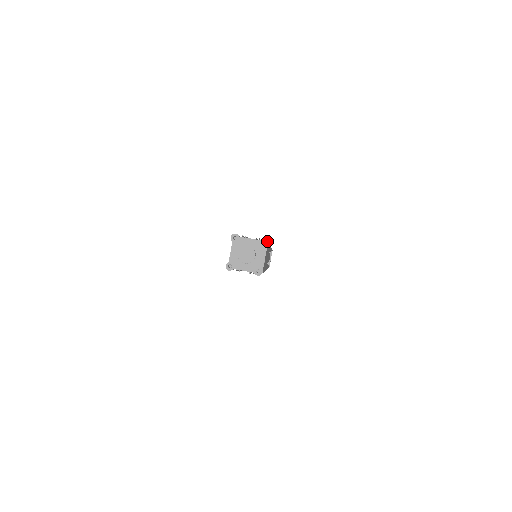
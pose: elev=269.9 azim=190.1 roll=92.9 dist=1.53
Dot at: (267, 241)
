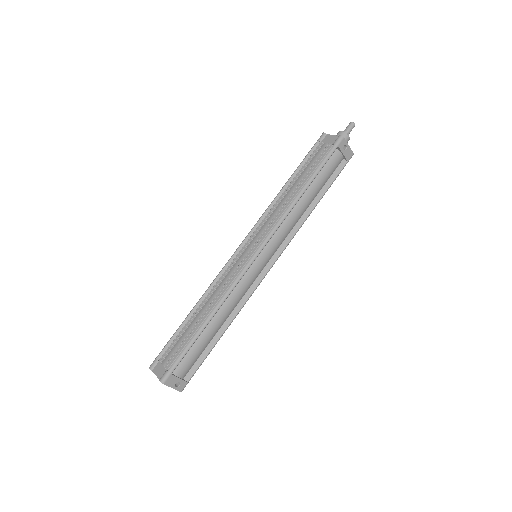
Dot at: (162, 383)
